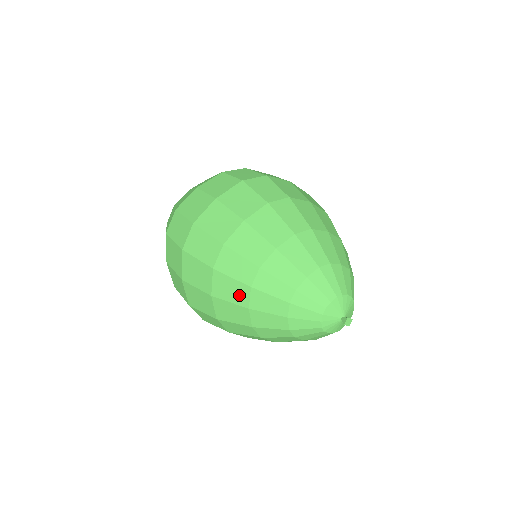
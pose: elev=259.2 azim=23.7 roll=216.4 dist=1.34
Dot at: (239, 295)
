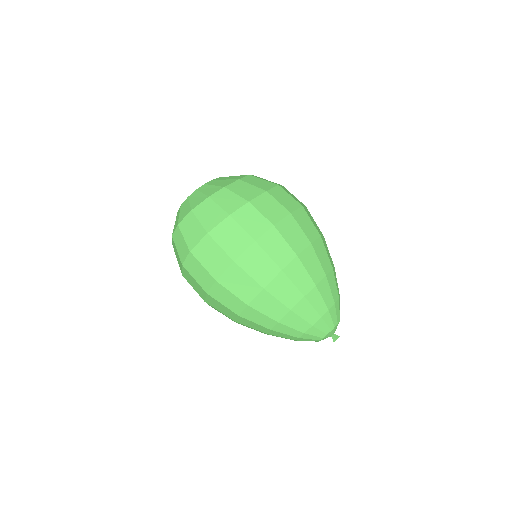
Dot at: (260, 329)
